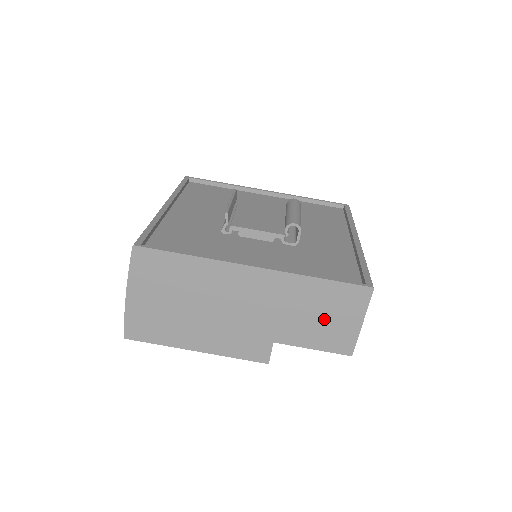
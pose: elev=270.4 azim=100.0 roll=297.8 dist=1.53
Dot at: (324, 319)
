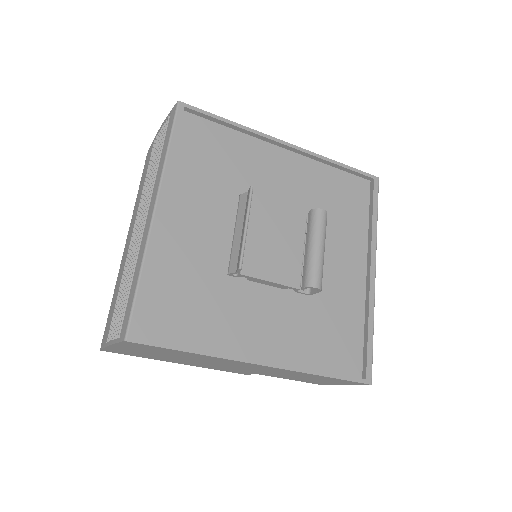
Dot at: (313, 380)
